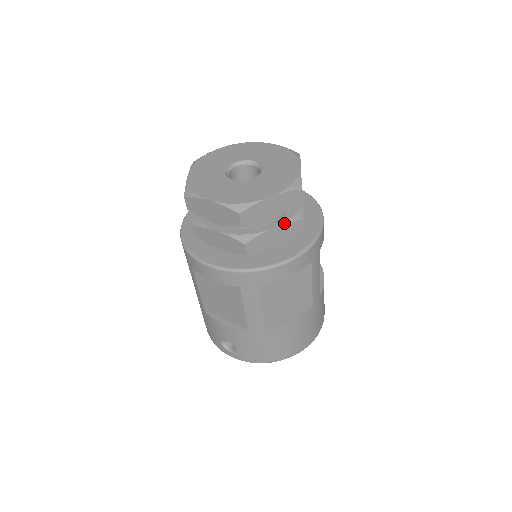
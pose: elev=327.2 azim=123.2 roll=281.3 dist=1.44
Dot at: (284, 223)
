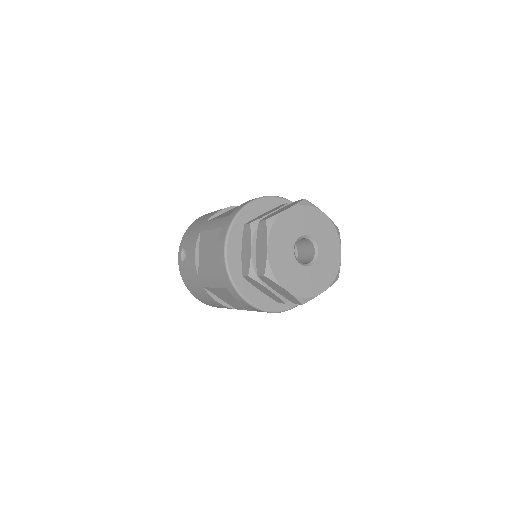
Dot at: (276, 294)
